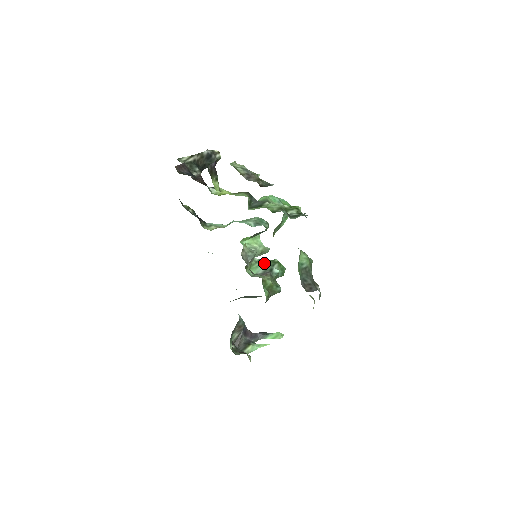
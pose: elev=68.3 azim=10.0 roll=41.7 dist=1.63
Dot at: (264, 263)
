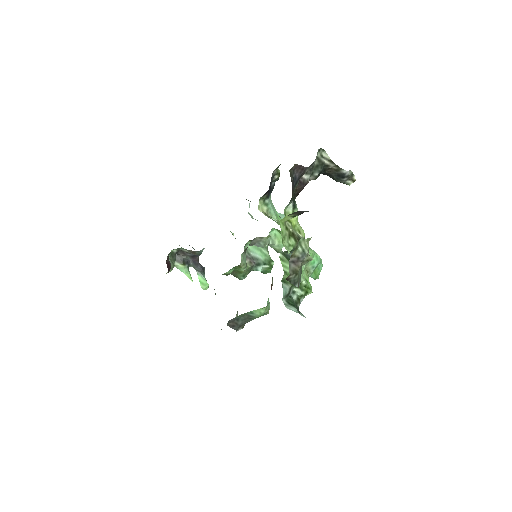
Dot at: (265, 254)
